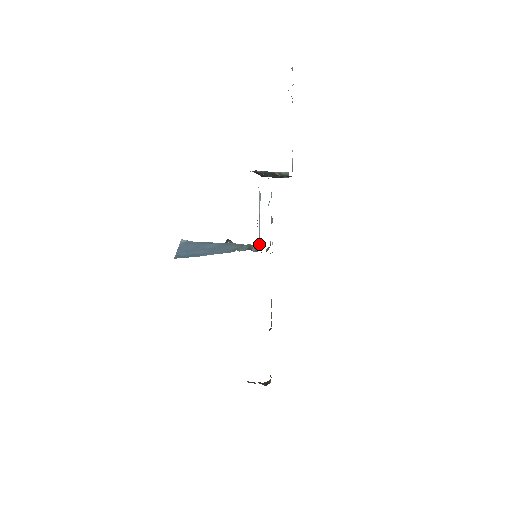
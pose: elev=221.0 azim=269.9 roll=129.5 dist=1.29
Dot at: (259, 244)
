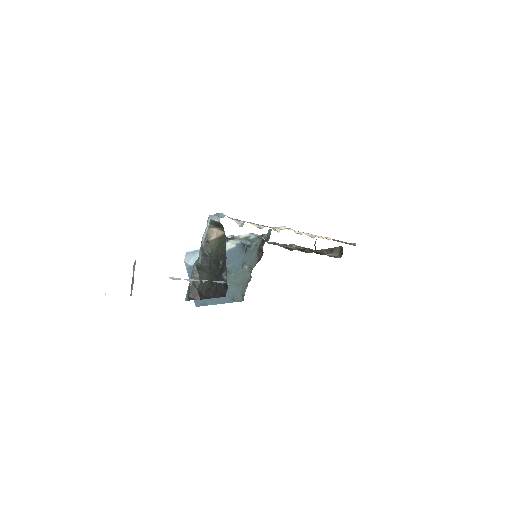
Dot at: (250, 277)
